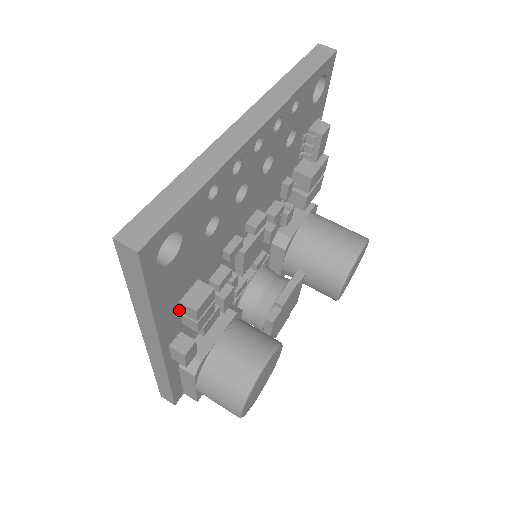
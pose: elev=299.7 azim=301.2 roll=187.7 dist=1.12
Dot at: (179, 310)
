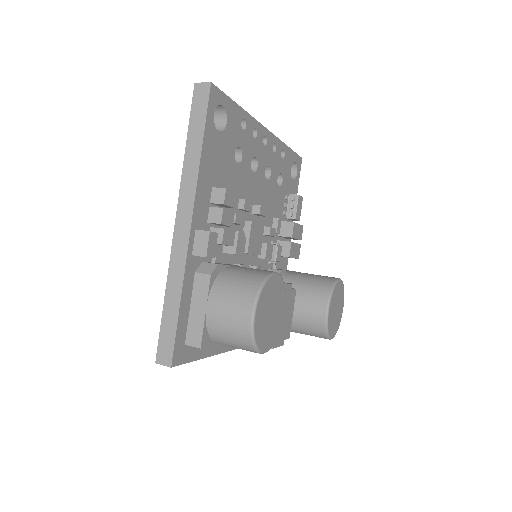
Dot at: (209, 199)
